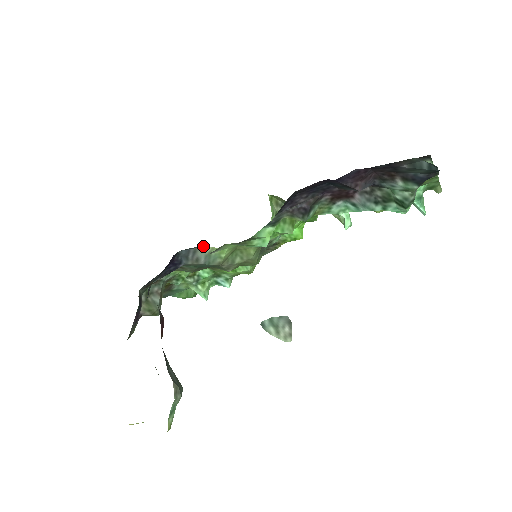
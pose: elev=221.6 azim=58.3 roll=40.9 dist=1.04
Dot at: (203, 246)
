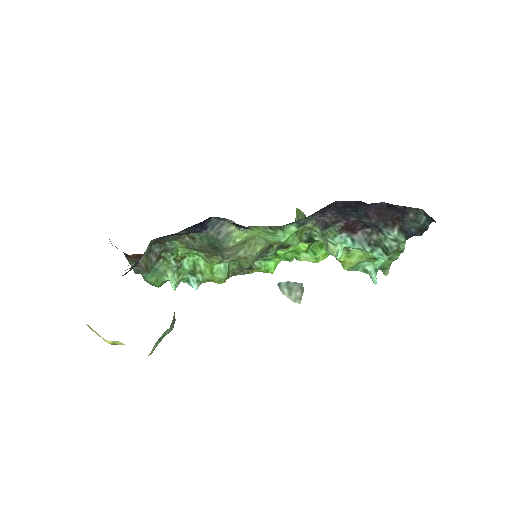
Dot at: (233, 222)
